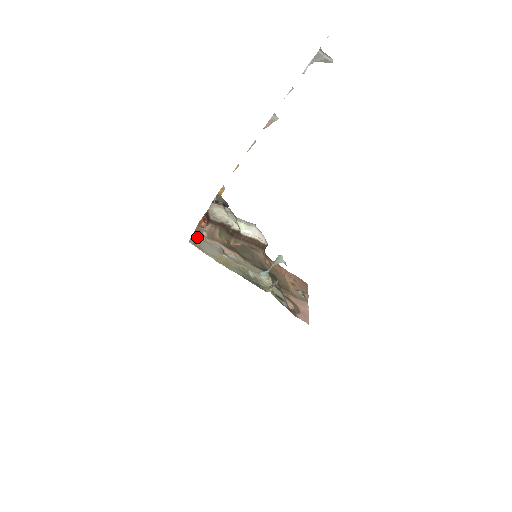
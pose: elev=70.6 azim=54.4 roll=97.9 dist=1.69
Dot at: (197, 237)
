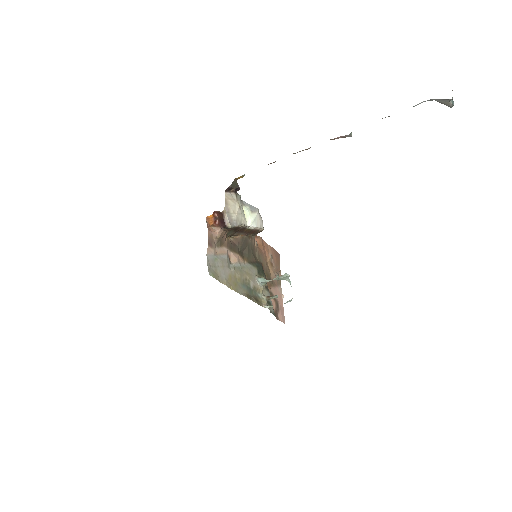
Dot at: (211, 253)
